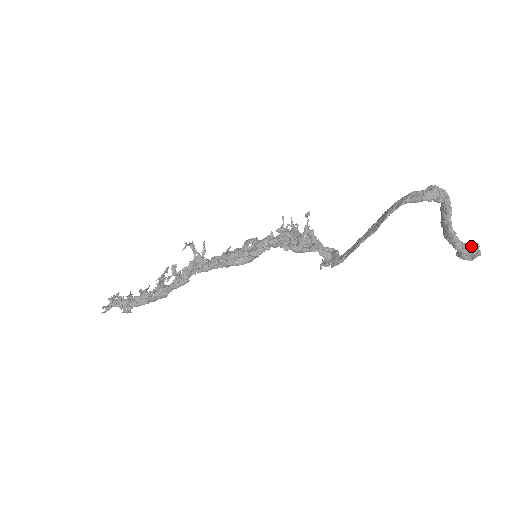
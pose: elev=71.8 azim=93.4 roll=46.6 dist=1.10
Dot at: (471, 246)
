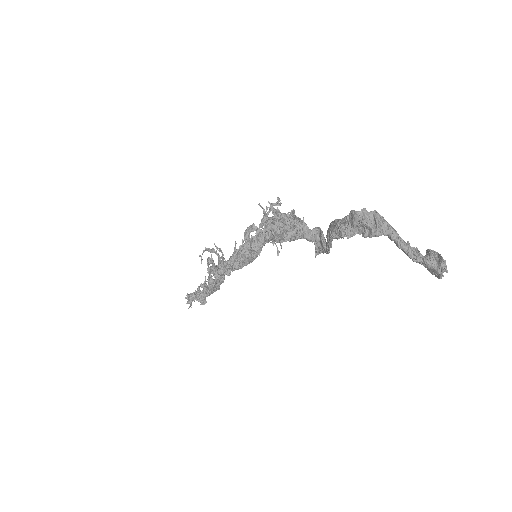
Dot at: (435, 258)
